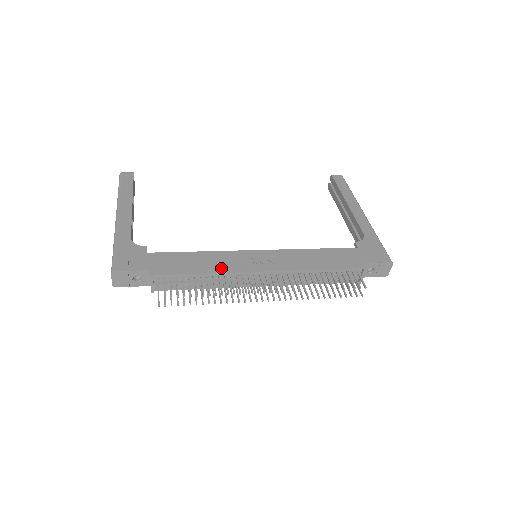
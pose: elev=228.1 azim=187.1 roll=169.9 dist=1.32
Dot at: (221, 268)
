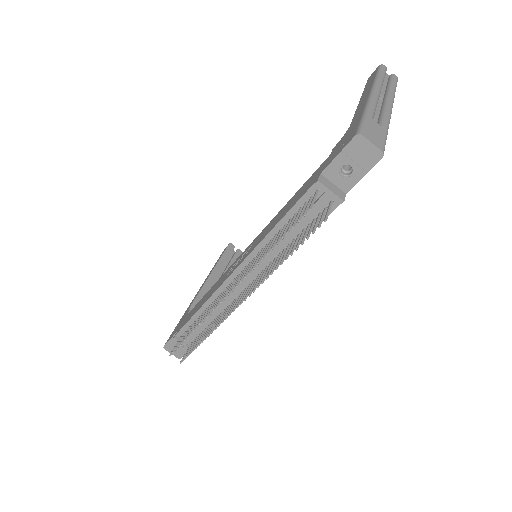
Dot at: (210, 295)
